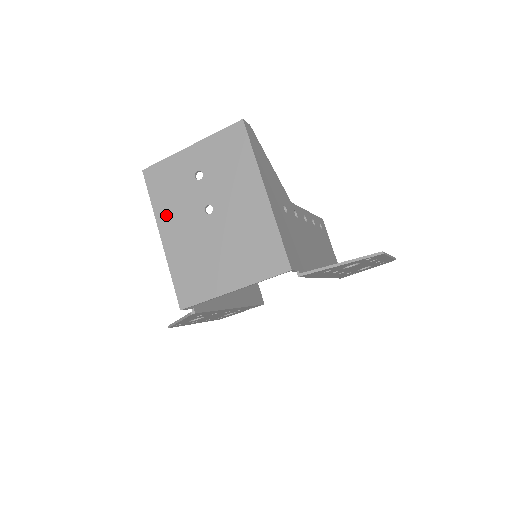
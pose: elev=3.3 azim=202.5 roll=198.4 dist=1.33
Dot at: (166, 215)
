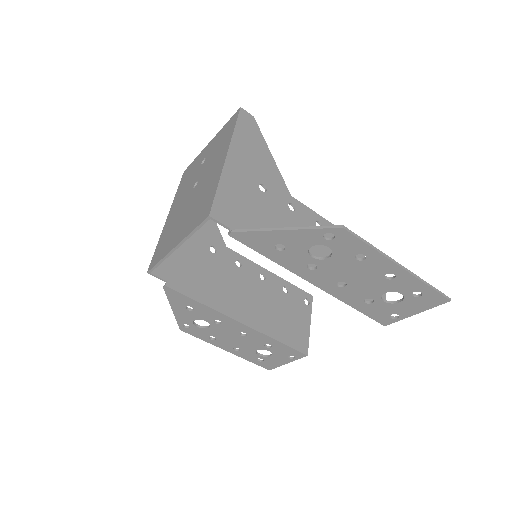
Dot at: (177, 199)
